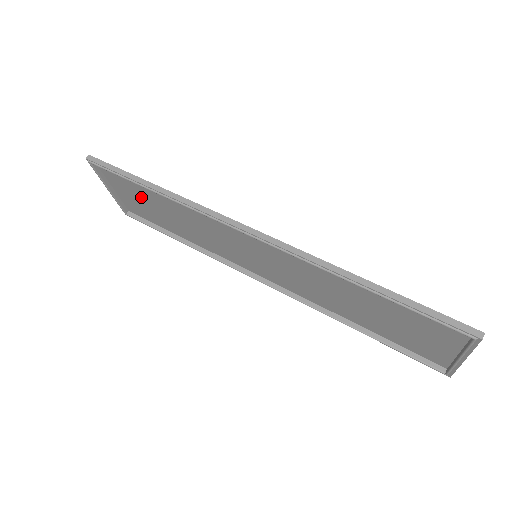
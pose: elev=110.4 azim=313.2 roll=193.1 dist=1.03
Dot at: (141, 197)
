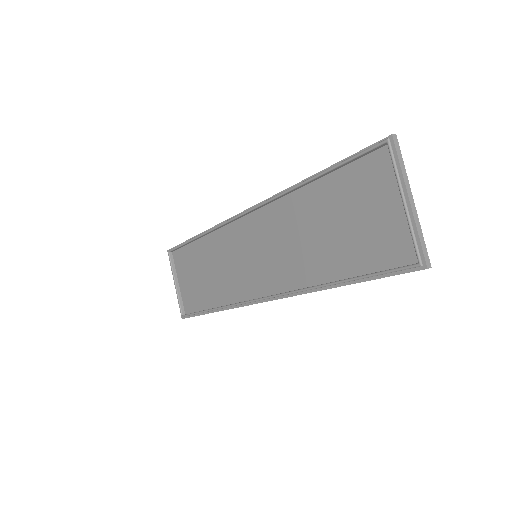
Dot at: (193, 270)
